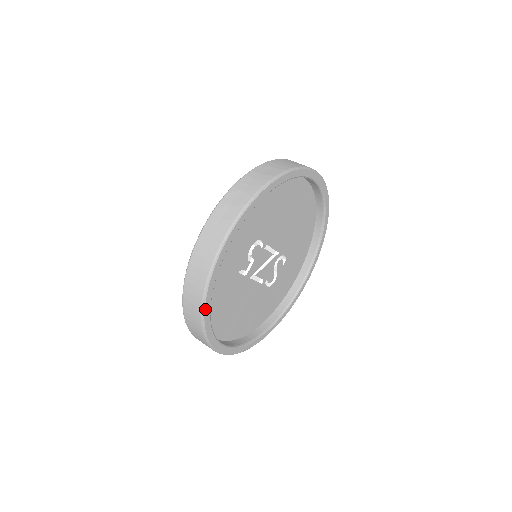
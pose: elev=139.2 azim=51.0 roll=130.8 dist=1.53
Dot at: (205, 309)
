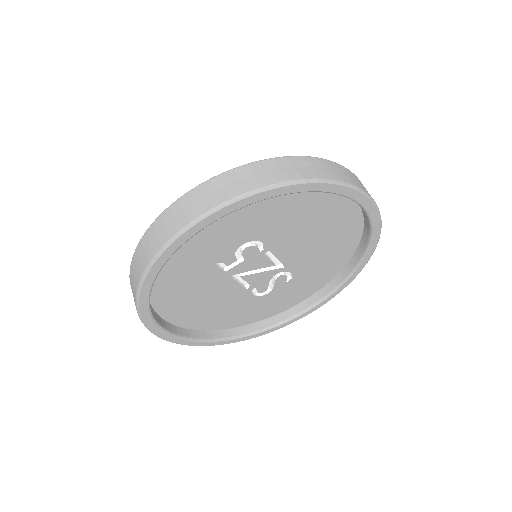
Dot at: (144, 283)
